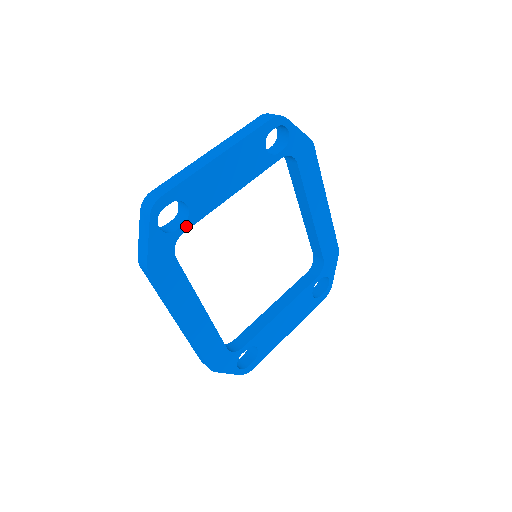
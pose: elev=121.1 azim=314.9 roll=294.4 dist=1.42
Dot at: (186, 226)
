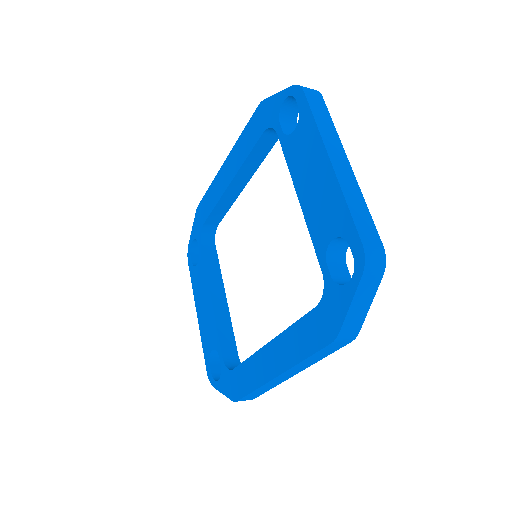
Dot at: (343, 264)
